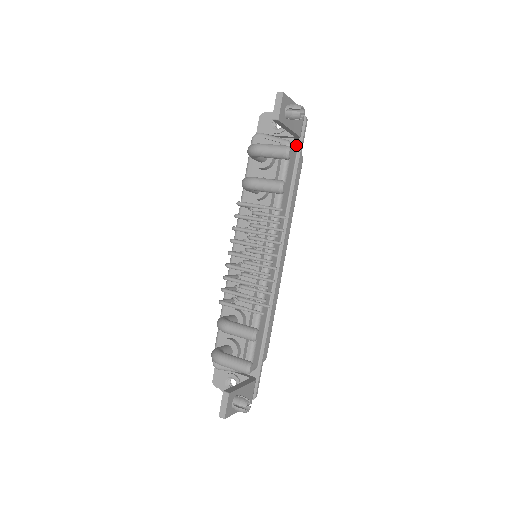
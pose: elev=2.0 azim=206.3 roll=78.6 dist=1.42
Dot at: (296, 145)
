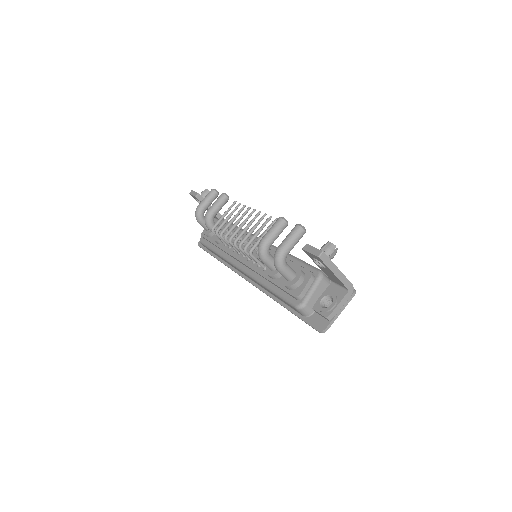
Dot at: occluded
